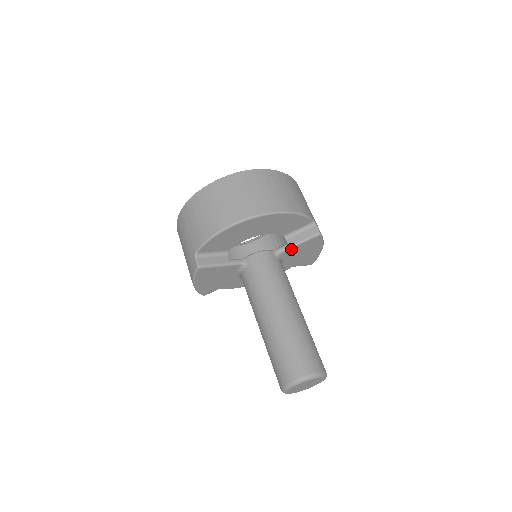
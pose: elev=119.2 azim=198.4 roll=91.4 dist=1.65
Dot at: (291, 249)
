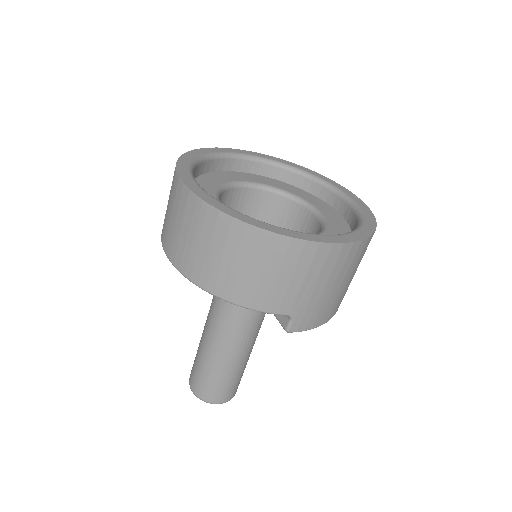
Dot at: occluded
